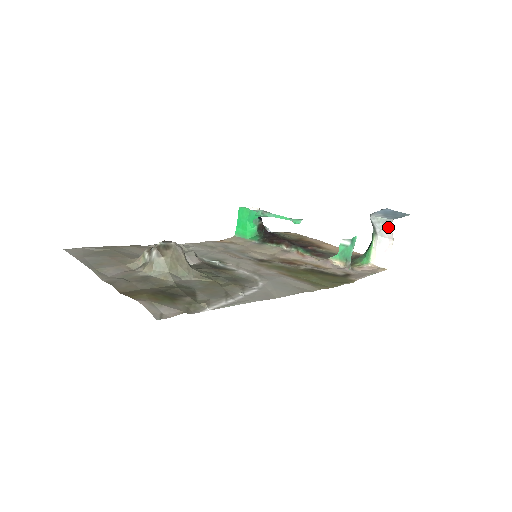
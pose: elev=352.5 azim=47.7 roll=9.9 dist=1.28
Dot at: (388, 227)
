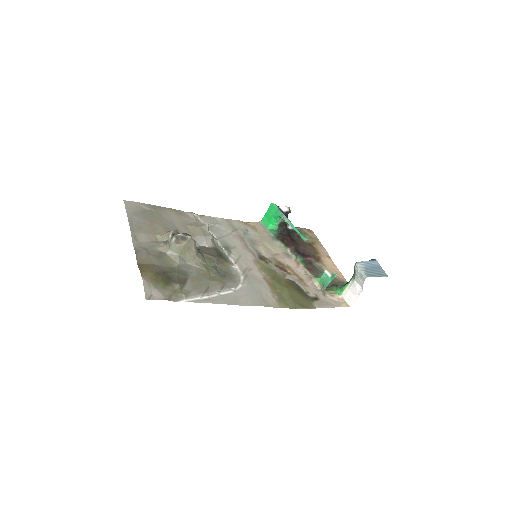
Dot at: (362, 280)
